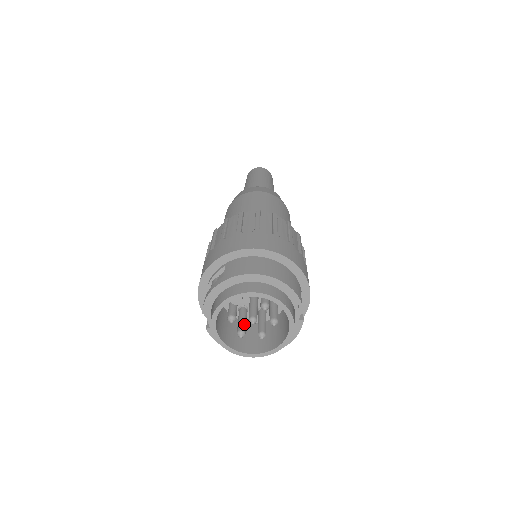
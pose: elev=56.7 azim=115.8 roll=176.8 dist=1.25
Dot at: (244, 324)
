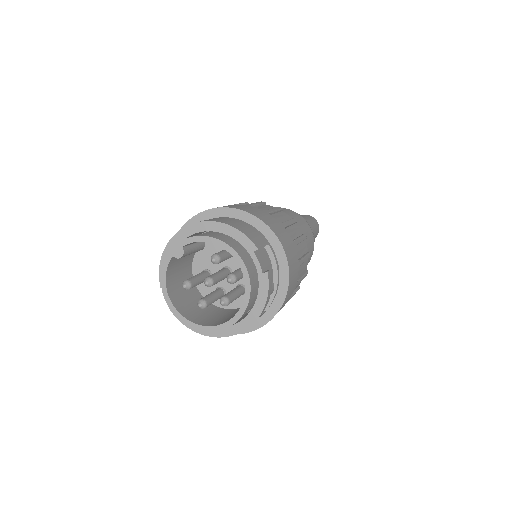
Dot at: (209, 296)
